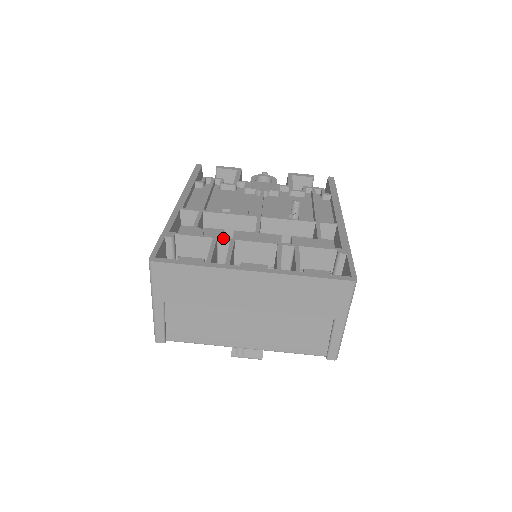
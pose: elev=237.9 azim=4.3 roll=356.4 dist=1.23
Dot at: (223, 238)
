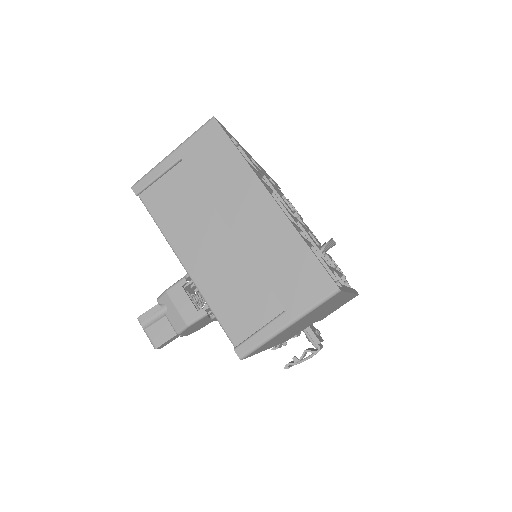
Dot at: occluded
